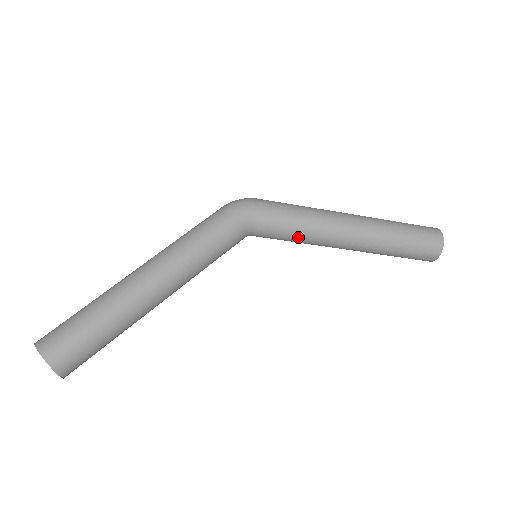
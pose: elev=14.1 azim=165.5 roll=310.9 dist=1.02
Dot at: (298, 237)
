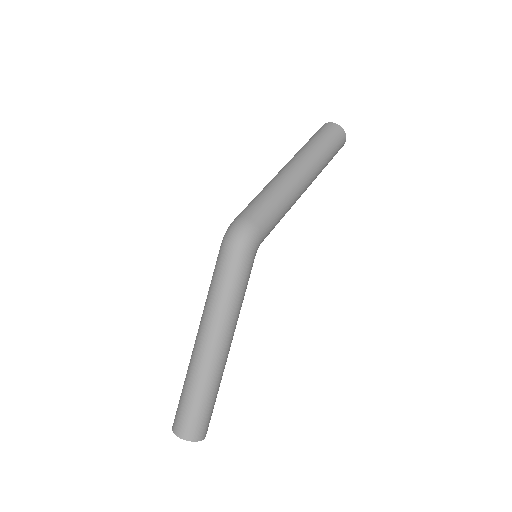
Dot at: occluded
